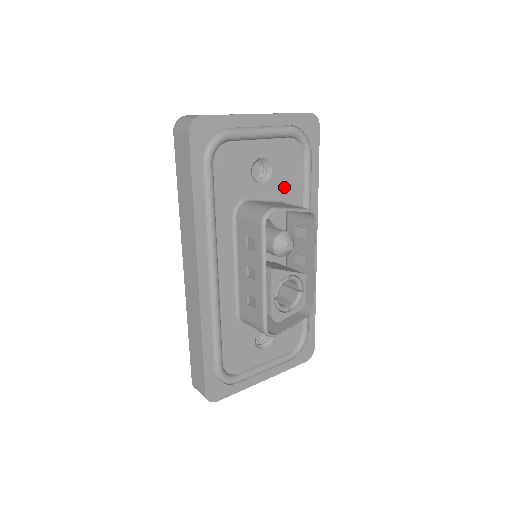
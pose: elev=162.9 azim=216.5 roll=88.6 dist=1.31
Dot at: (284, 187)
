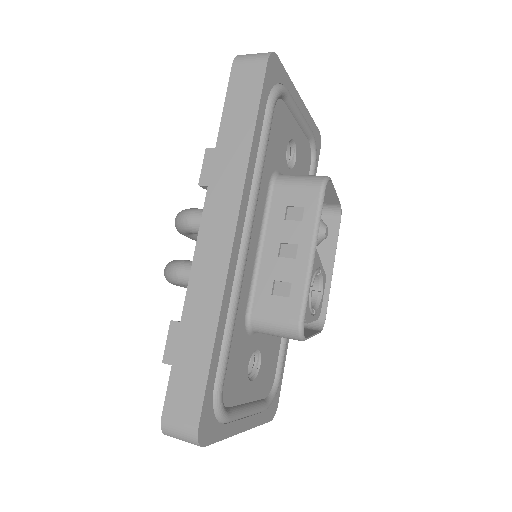
Dot at: occluded
